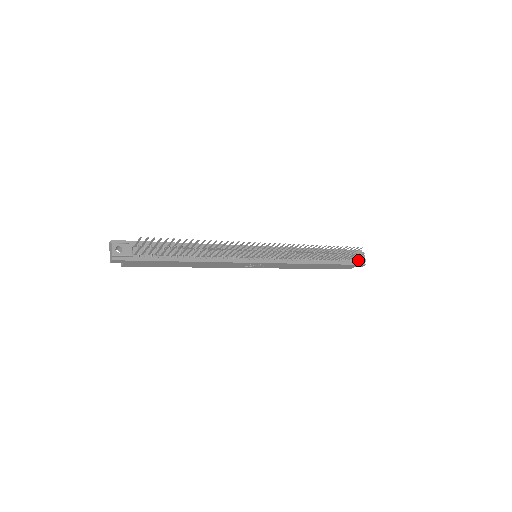
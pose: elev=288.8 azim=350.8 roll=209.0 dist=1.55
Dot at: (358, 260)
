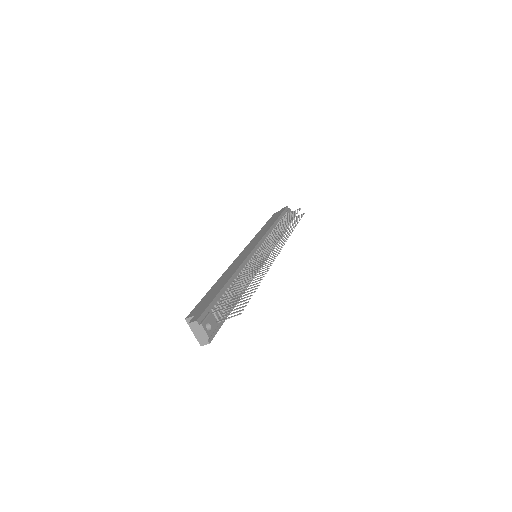
Dot at: occluded
